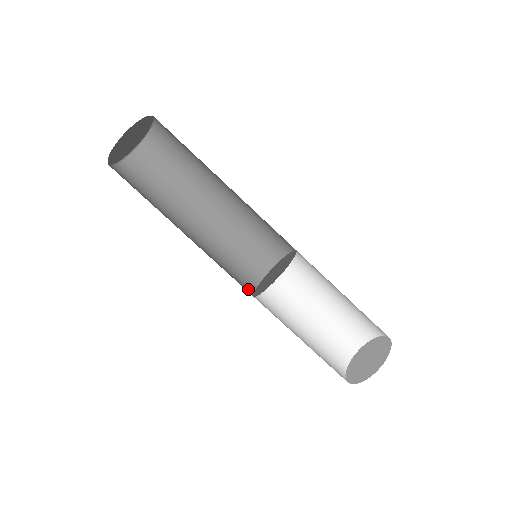
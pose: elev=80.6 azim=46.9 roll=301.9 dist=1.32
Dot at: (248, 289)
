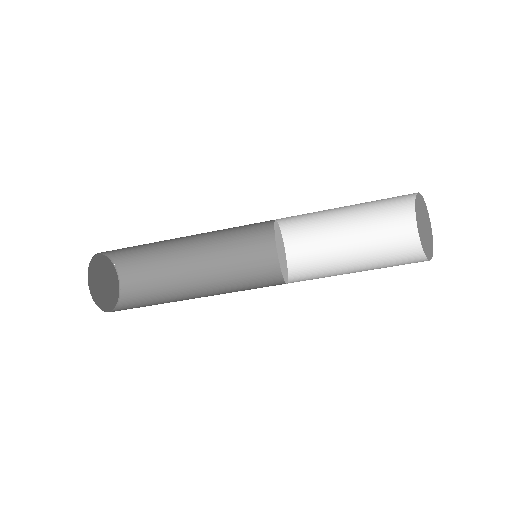
Dot at: (280, 284)
